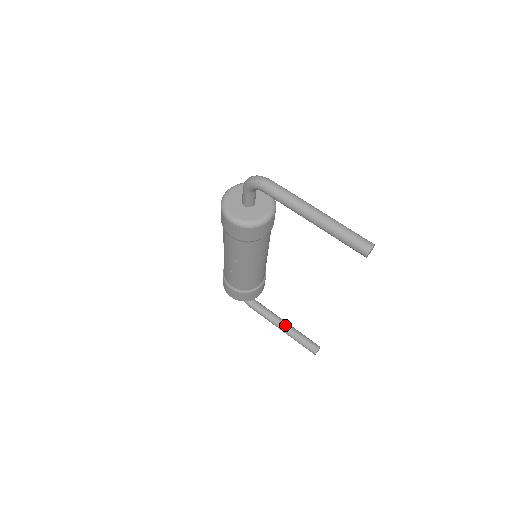
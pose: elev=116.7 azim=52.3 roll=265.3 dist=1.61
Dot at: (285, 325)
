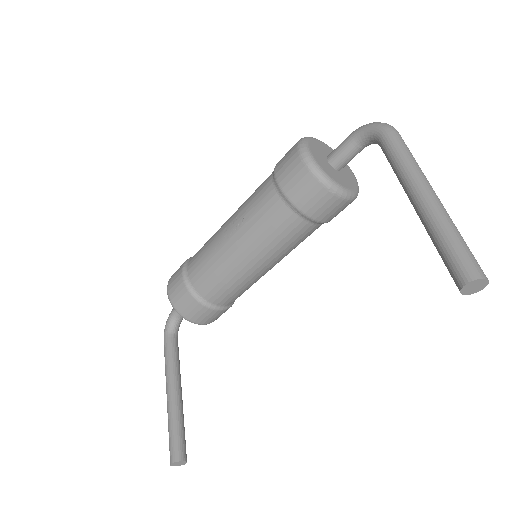
Dot at: (178, 392)
